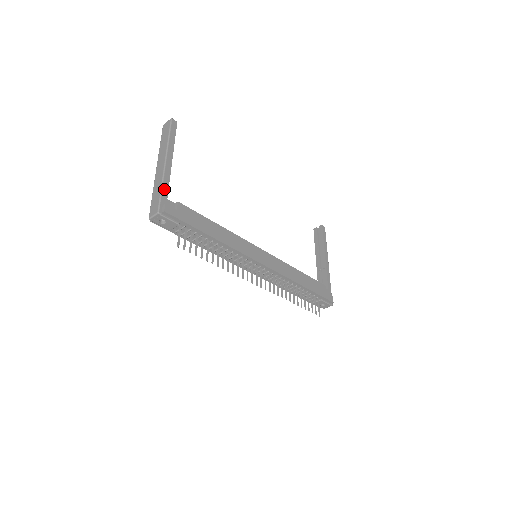
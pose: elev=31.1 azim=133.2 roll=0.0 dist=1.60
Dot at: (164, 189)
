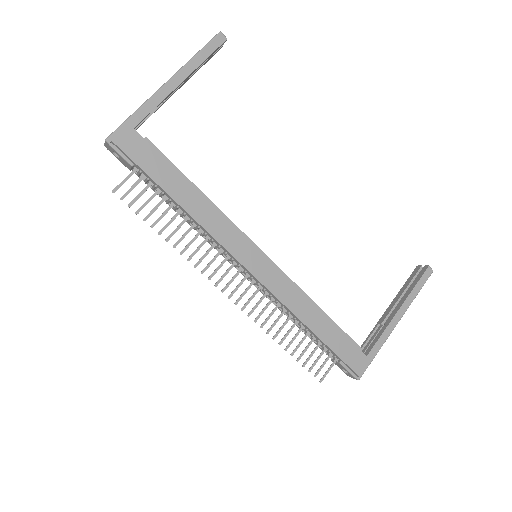
Dot at: (137, 115)
